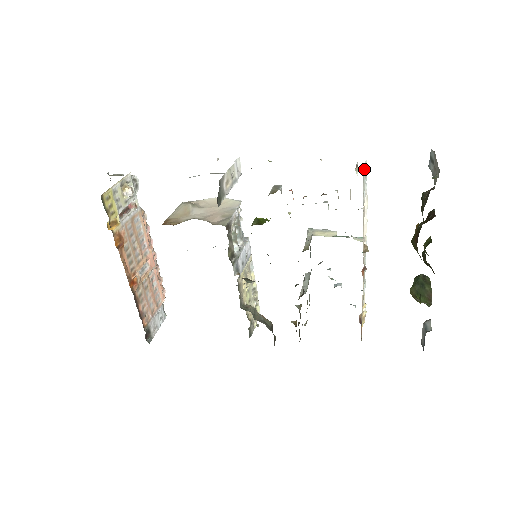
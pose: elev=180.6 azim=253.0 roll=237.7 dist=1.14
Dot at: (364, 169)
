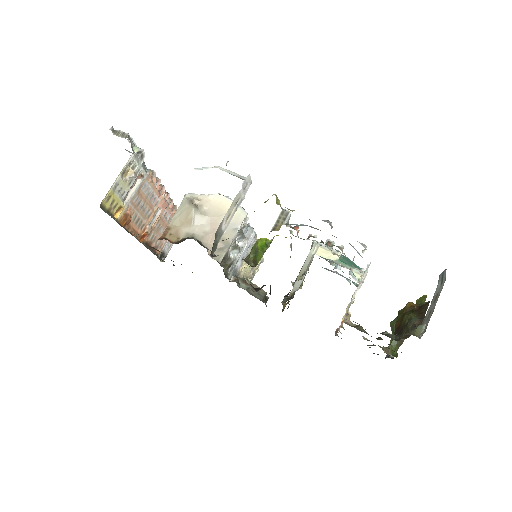
Dot at: occluded
